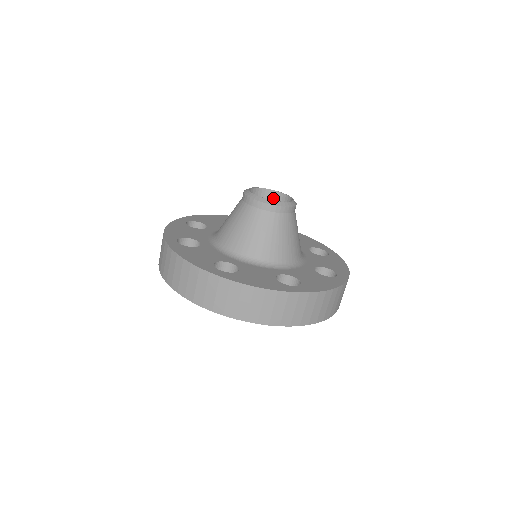
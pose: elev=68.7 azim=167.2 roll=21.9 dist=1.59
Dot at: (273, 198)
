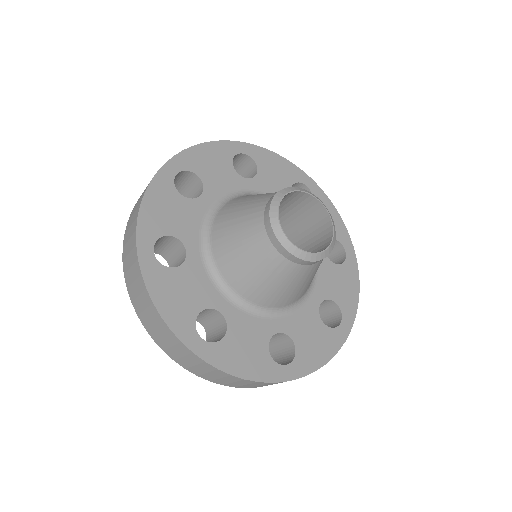
Dot at: (288, 197)
